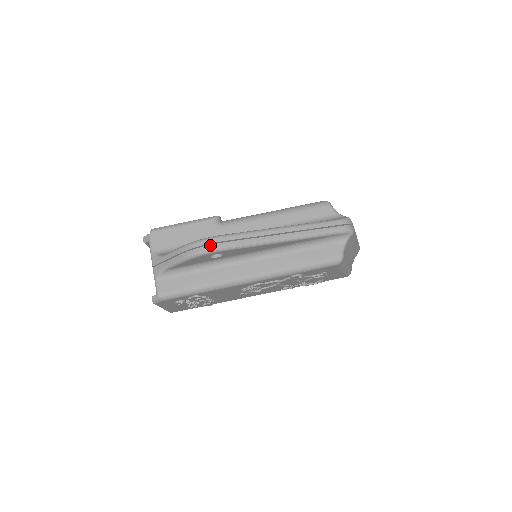
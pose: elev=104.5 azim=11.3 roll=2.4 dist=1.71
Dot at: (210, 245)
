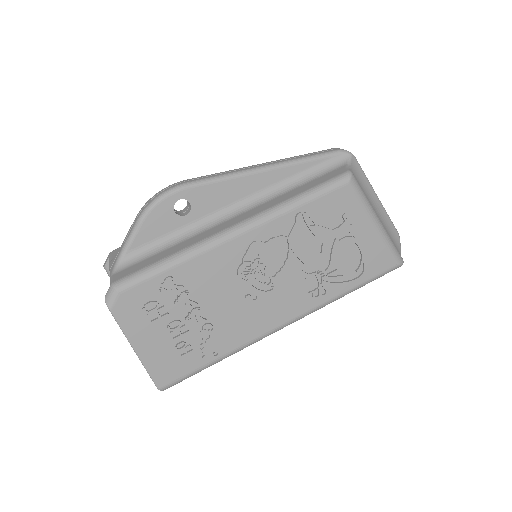
Dot at: (168, 188)
